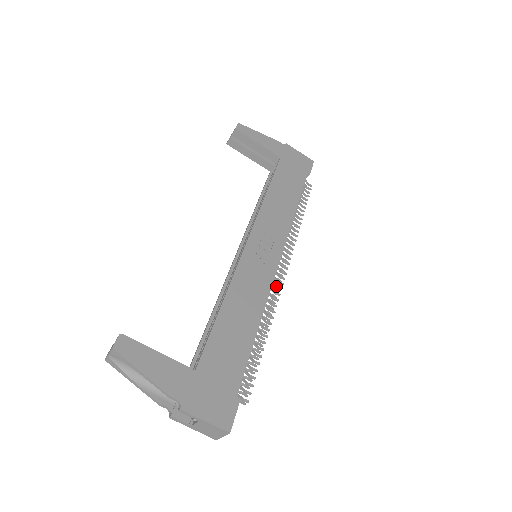
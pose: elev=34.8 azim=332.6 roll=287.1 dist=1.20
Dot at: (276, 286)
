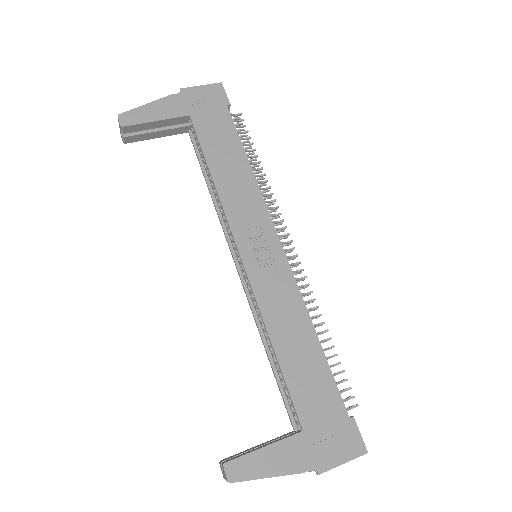
Dot at: (296, 271)
